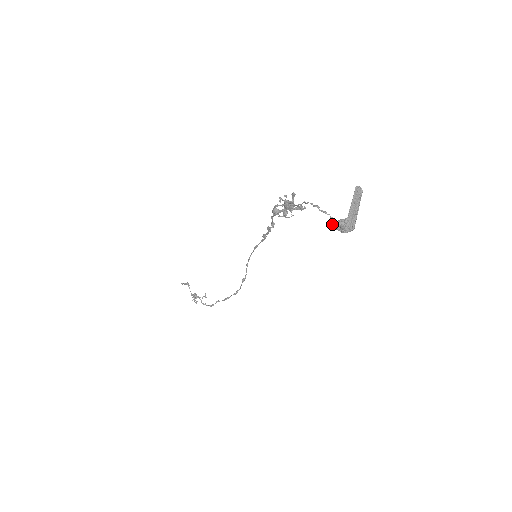
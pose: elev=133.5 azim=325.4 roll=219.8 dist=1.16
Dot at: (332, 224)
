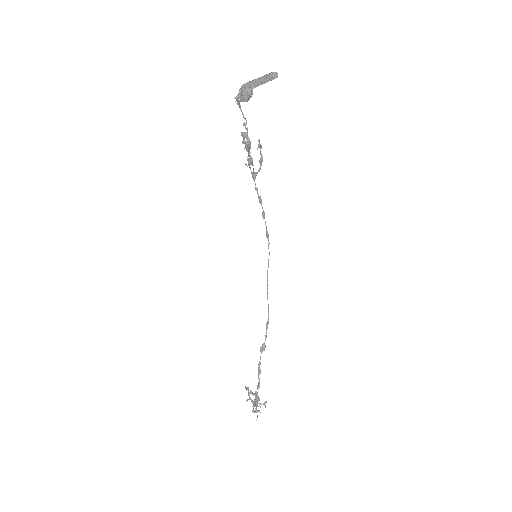
Dot at: (237, 97)
